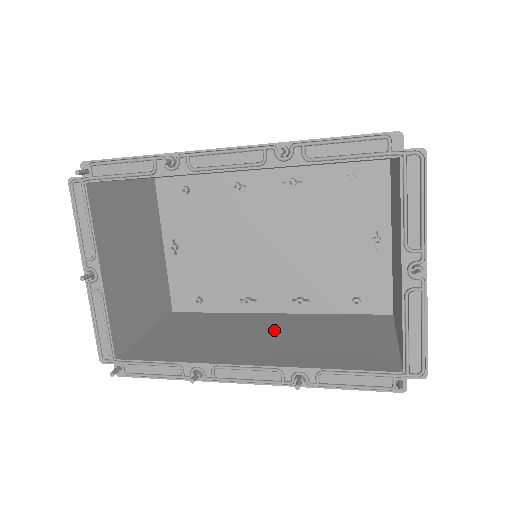
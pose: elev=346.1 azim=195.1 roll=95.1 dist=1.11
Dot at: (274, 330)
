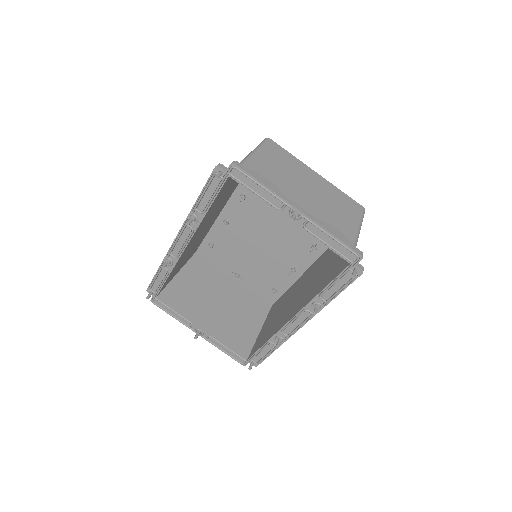
Dot at: (308, 280)
